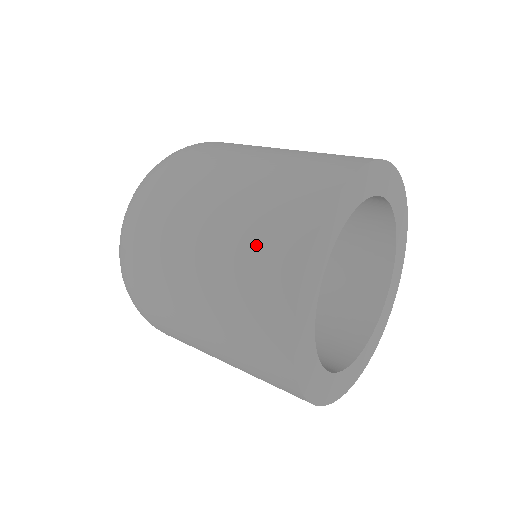
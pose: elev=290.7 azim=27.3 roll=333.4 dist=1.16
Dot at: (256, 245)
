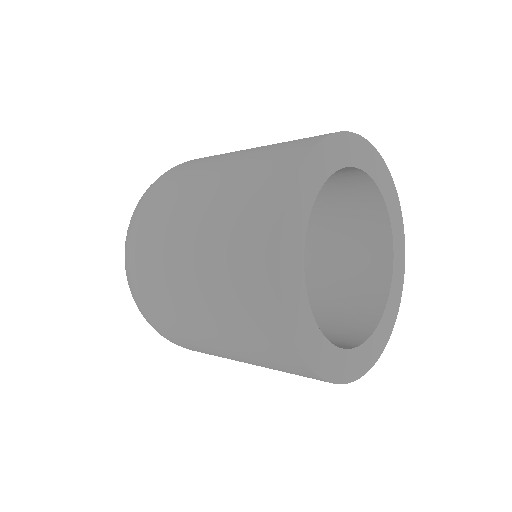
Dot at: (253, 342)
